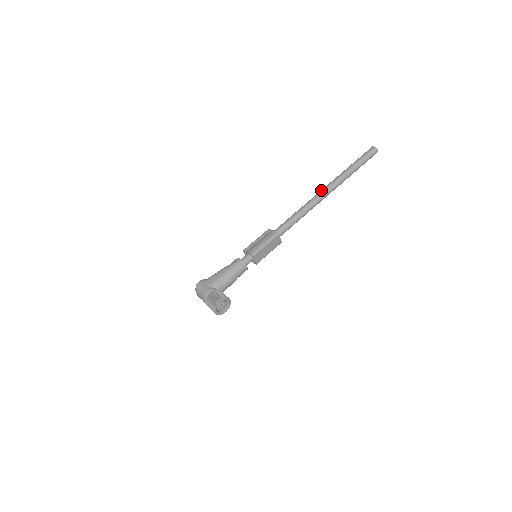
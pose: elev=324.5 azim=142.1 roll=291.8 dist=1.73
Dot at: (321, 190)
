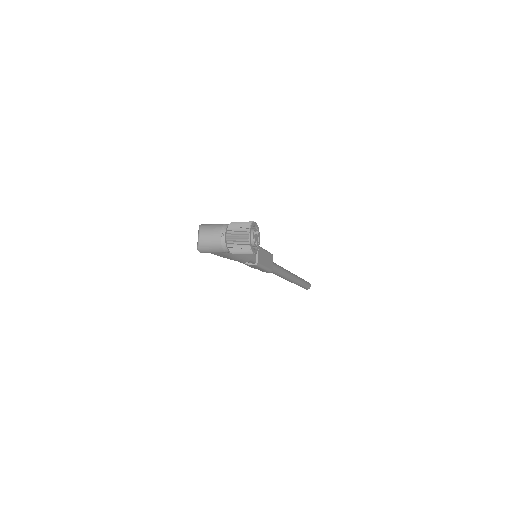
Dot at: occluded
